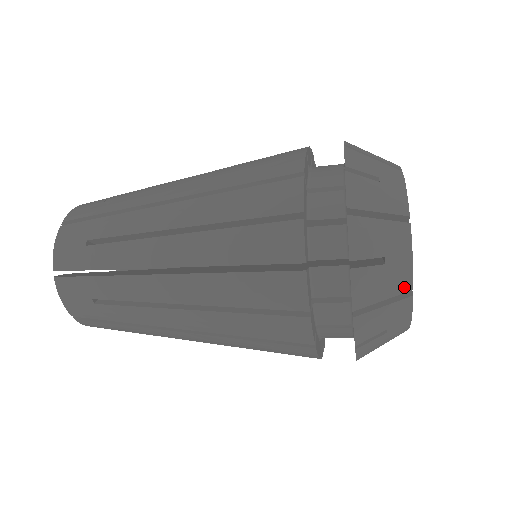
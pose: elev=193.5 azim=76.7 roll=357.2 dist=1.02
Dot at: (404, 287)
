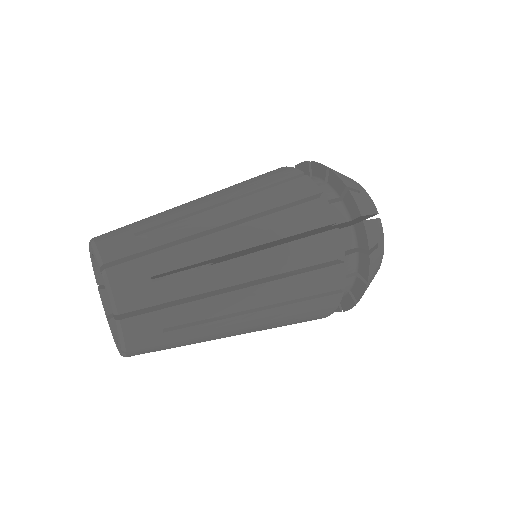
Dot at: occluded
